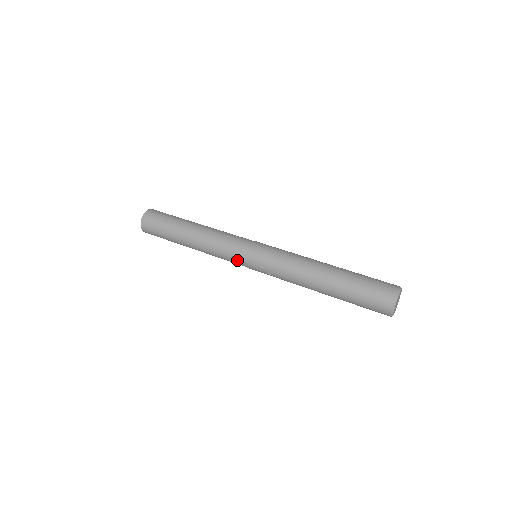
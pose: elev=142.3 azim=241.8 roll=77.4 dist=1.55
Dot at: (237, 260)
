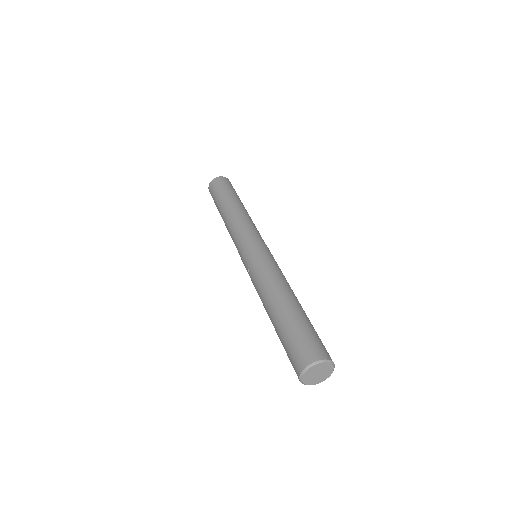
Dot at: (239, 246)
